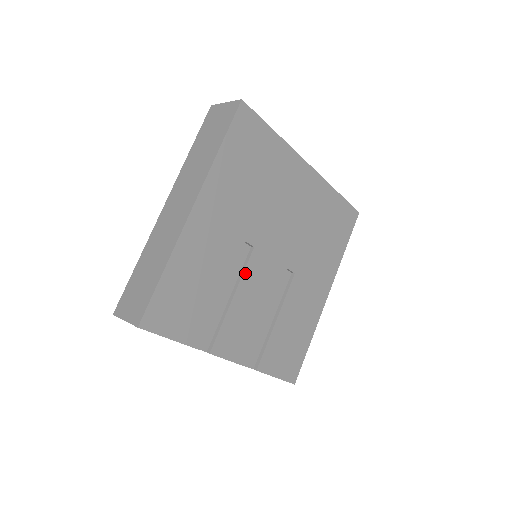
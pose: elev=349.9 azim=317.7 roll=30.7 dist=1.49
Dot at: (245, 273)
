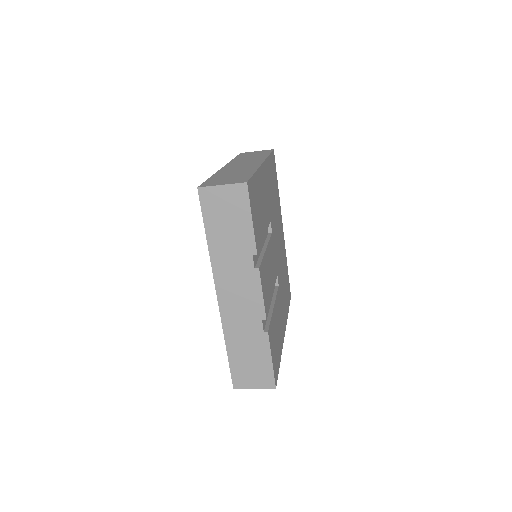
Dot at: (269, 242)
